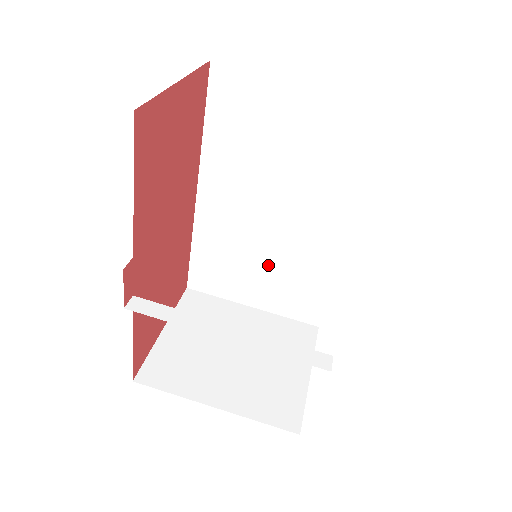
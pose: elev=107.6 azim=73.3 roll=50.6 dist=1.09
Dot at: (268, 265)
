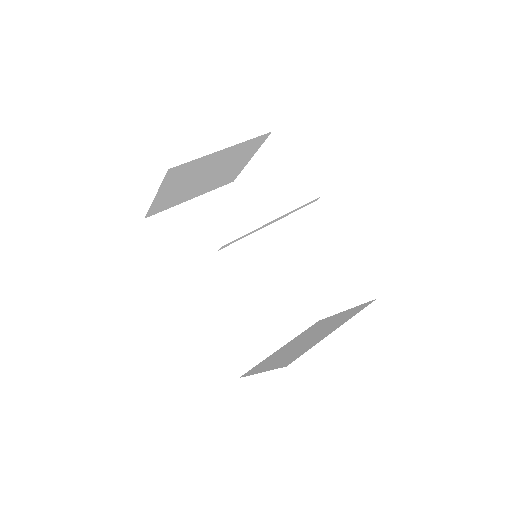
Dot at: (261, 306)
